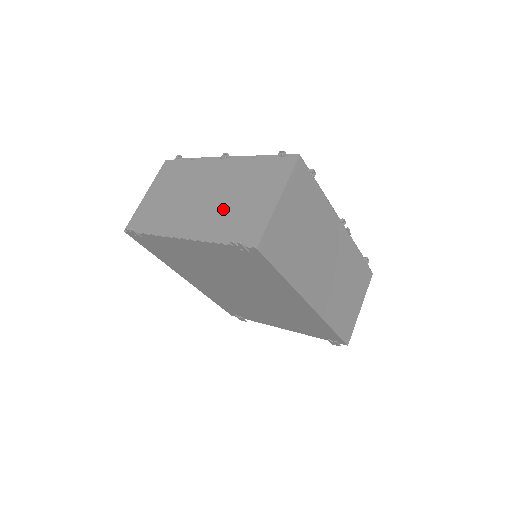
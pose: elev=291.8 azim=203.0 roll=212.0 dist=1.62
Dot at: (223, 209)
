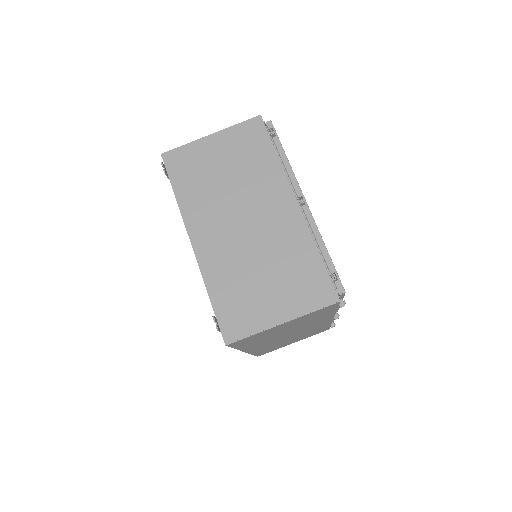
Dot at: (243, 264)
